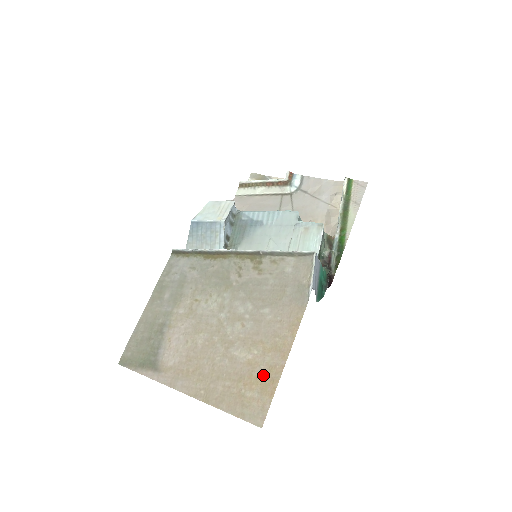
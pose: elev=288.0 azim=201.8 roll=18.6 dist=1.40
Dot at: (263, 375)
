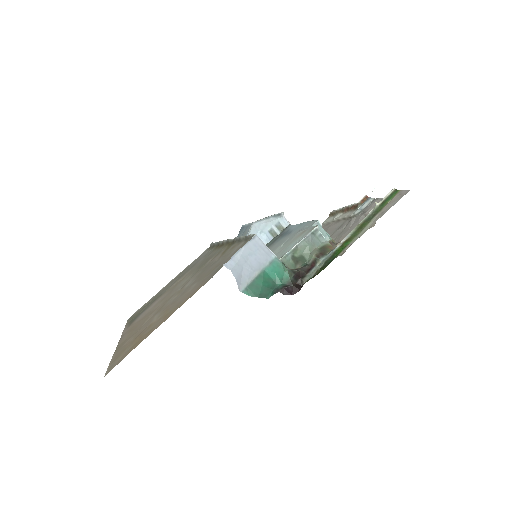
Dot at: (144, 335)
